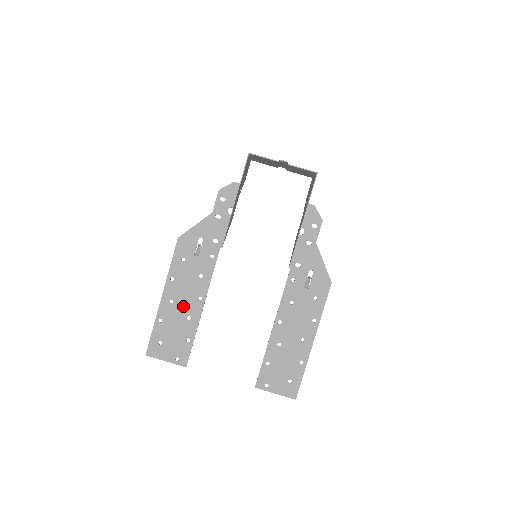
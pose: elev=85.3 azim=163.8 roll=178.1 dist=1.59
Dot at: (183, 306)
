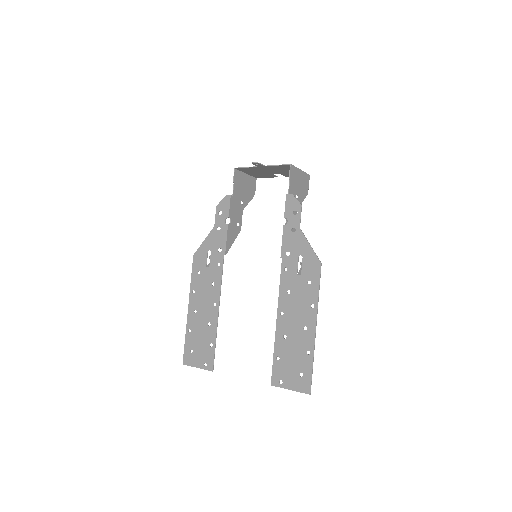
Dot at: (204, 314)
